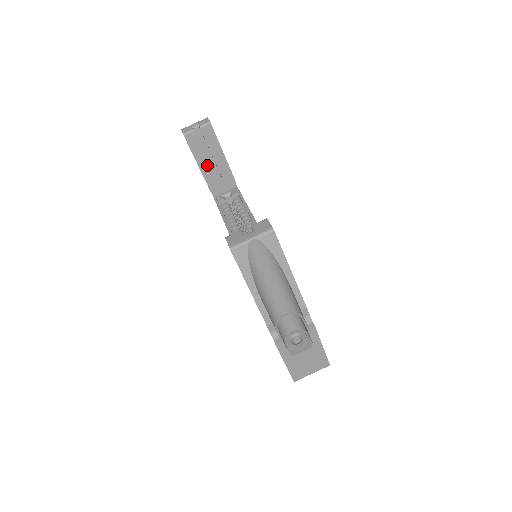
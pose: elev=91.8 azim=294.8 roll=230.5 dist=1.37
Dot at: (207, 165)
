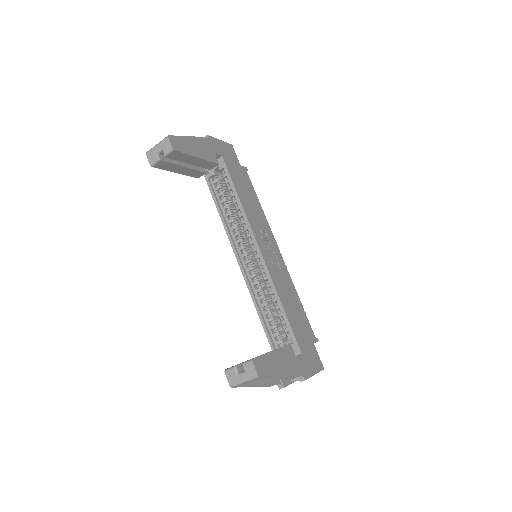
Dot at: (185, 169)
